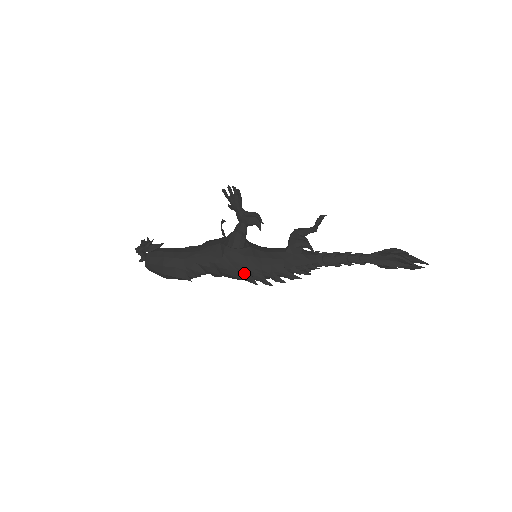
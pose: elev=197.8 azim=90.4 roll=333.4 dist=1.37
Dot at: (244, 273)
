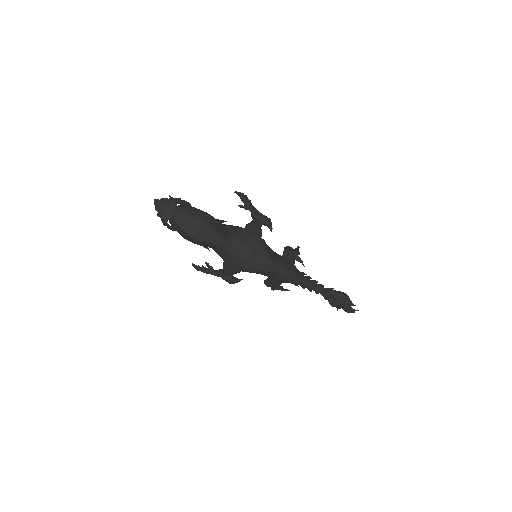
Dot at: (262, 258)
